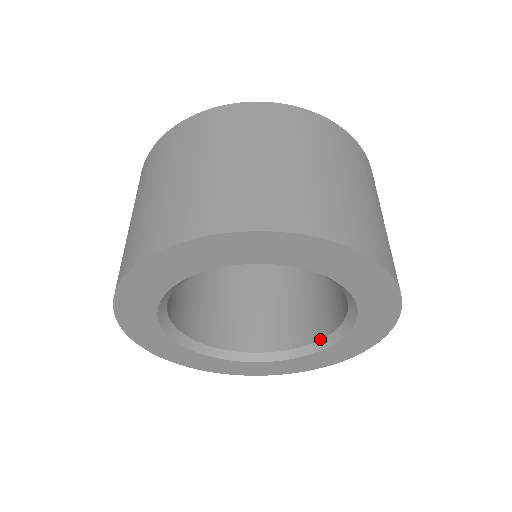
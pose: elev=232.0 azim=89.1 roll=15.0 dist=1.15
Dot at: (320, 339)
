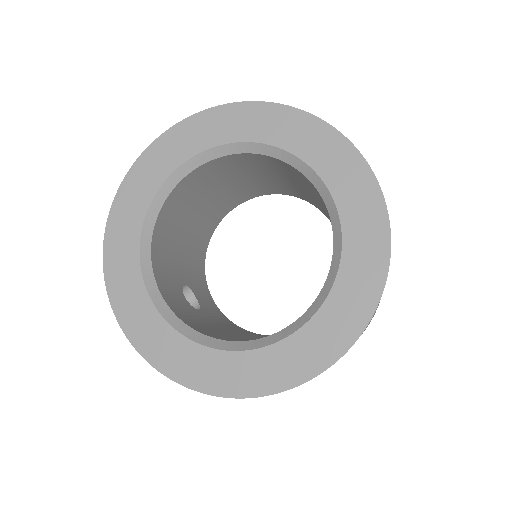
Dot at: (332, 257)
